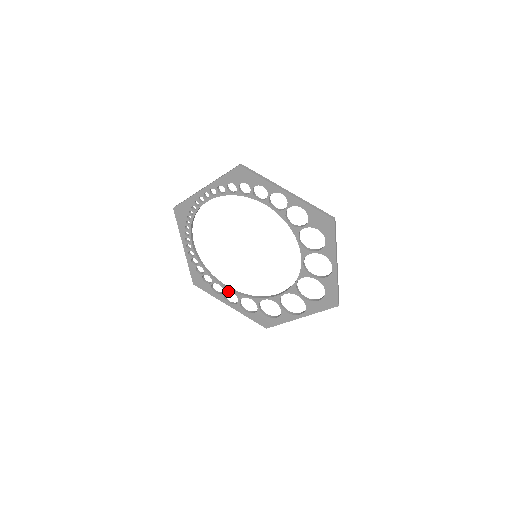
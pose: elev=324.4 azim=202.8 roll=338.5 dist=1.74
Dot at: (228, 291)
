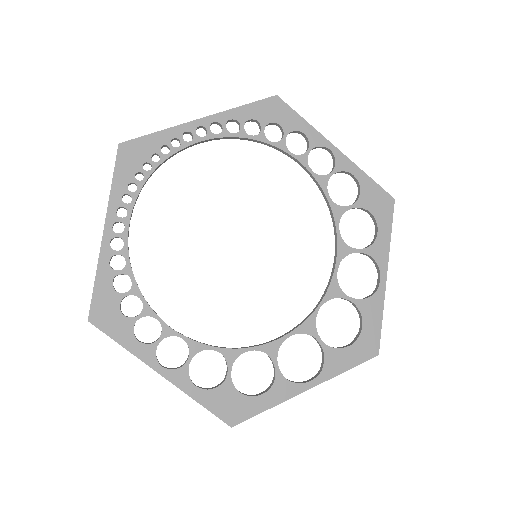
Dot at: (172, 335)
